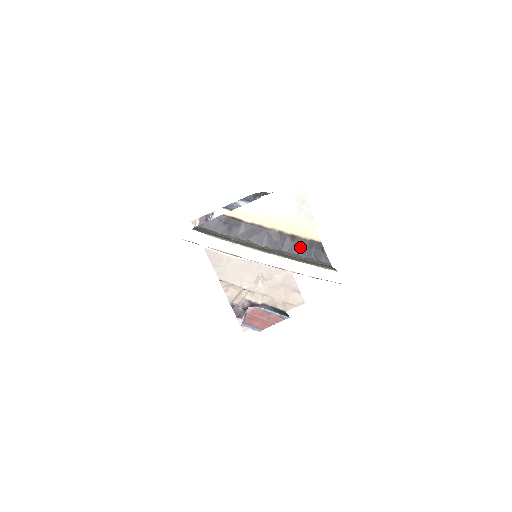
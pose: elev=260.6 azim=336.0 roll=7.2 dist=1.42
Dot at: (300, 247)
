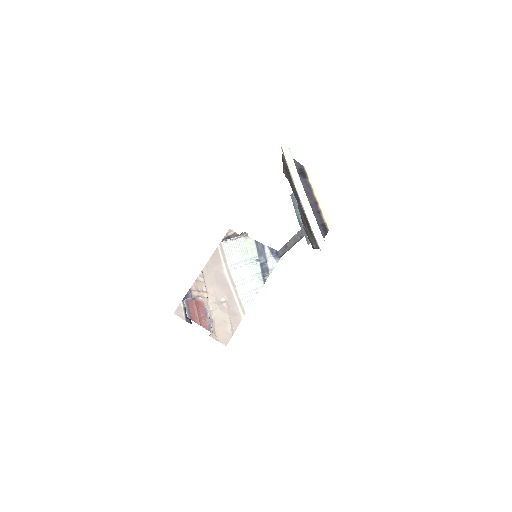
Dot at: (318, 219)
